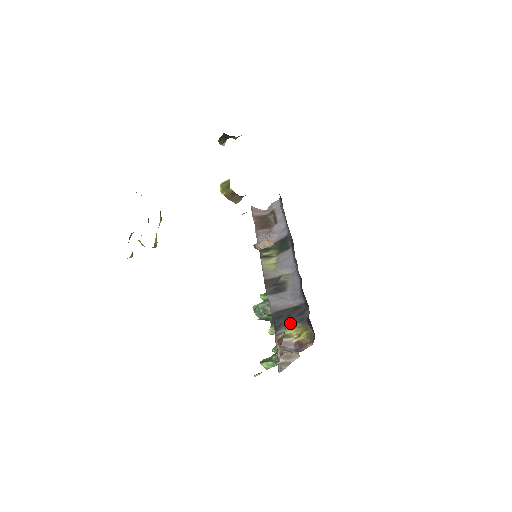
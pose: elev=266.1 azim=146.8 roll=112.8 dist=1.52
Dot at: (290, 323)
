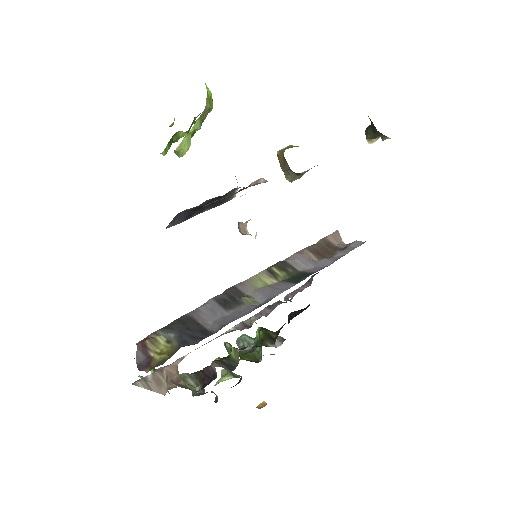
Dot at: (175, 334)
